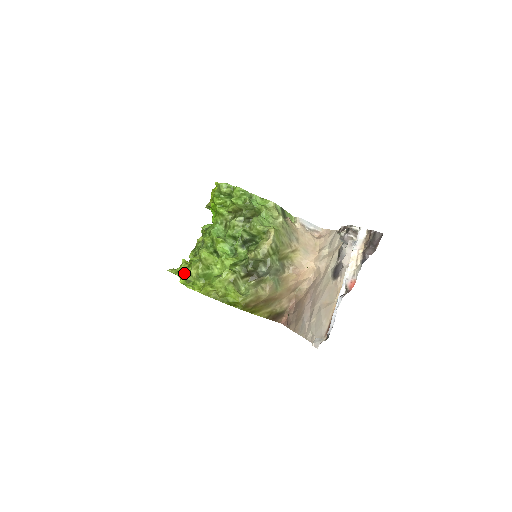
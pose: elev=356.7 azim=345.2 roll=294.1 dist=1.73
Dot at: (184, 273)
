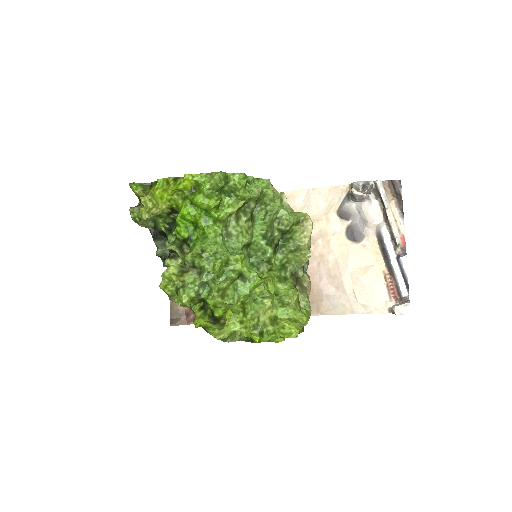
Dot at: (248, 327)
